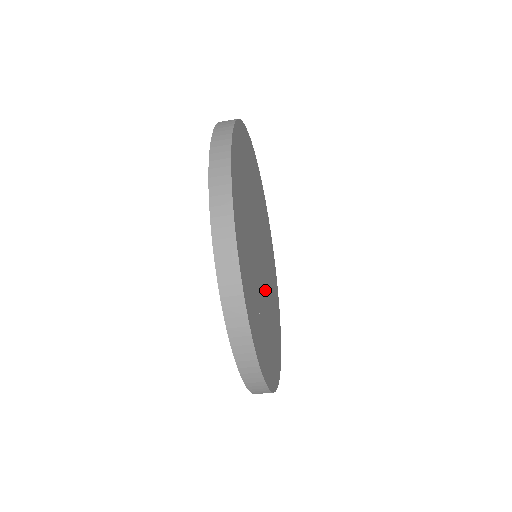
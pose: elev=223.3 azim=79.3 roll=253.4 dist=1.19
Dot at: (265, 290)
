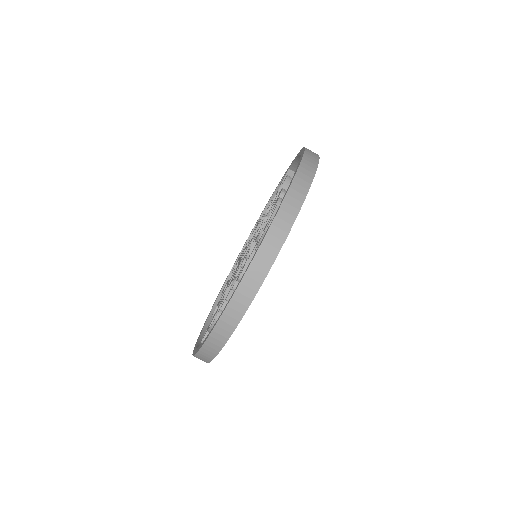
Dot at: occluded
